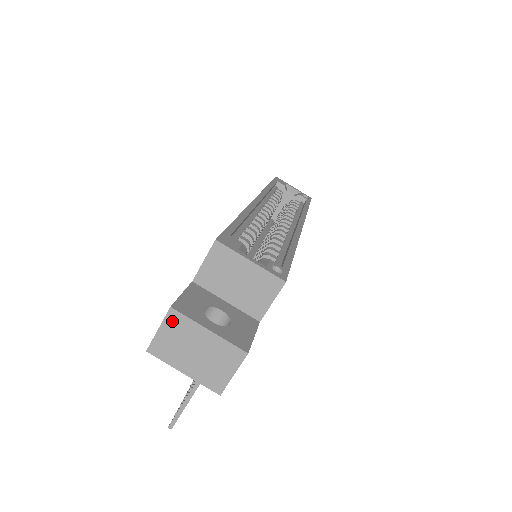
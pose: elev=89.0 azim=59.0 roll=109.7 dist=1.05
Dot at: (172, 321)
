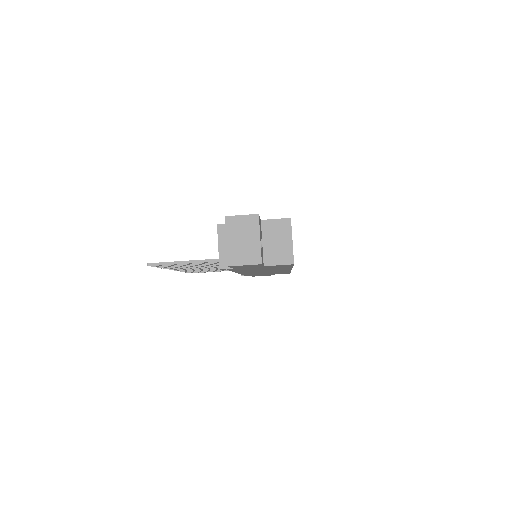
Dot at: (252, 219)
